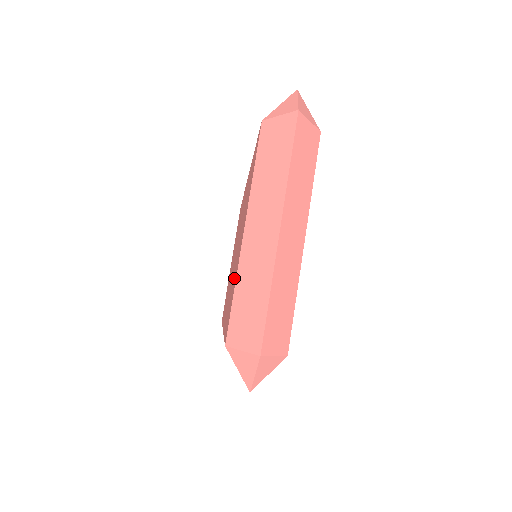
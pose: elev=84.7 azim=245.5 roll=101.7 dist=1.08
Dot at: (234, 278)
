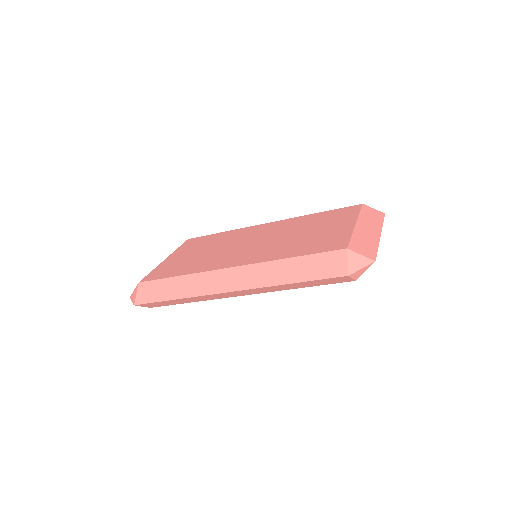
Dot at: (324, 237)
